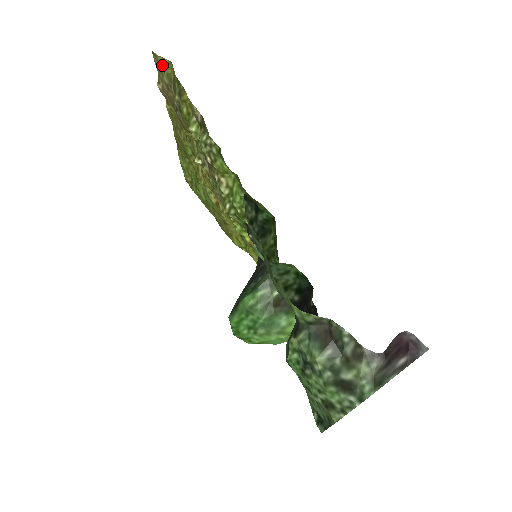
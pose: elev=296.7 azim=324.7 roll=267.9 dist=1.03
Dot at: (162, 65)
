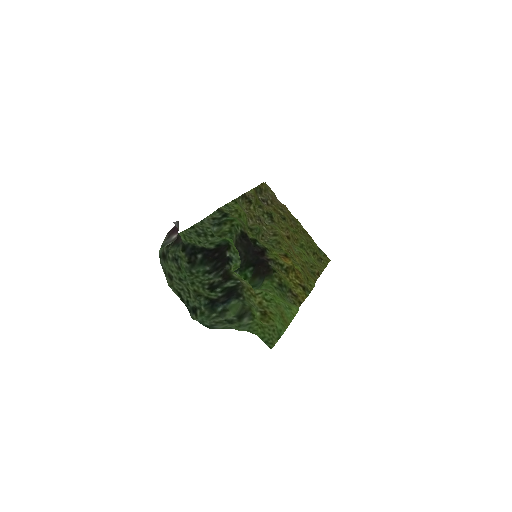
Dot at: (268, 187)
